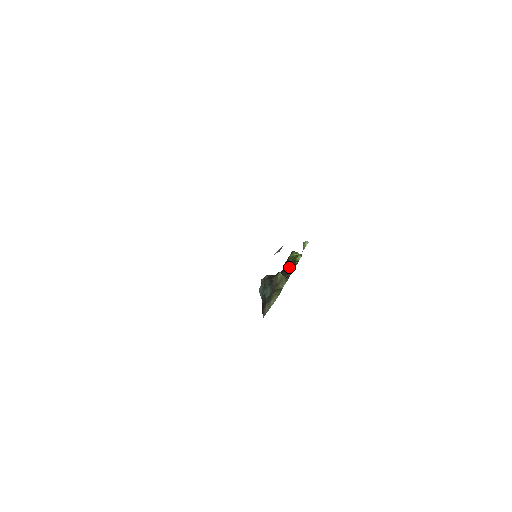
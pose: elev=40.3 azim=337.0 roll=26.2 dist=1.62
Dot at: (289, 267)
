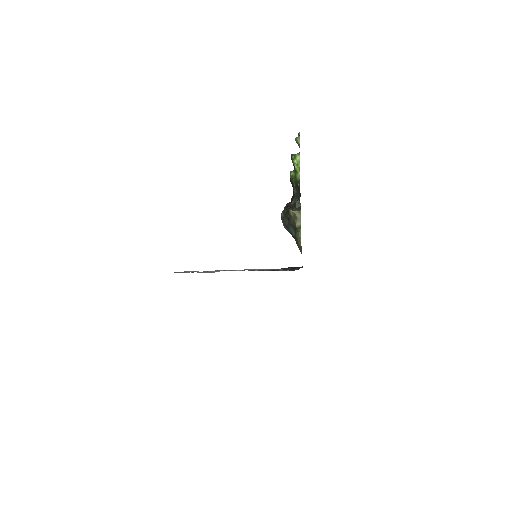
Dot at: (295, 190)
